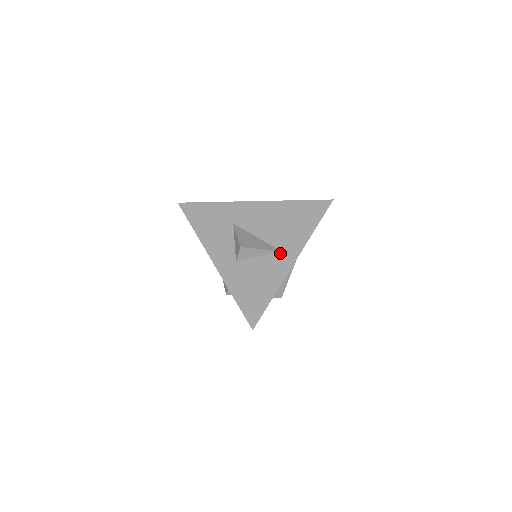
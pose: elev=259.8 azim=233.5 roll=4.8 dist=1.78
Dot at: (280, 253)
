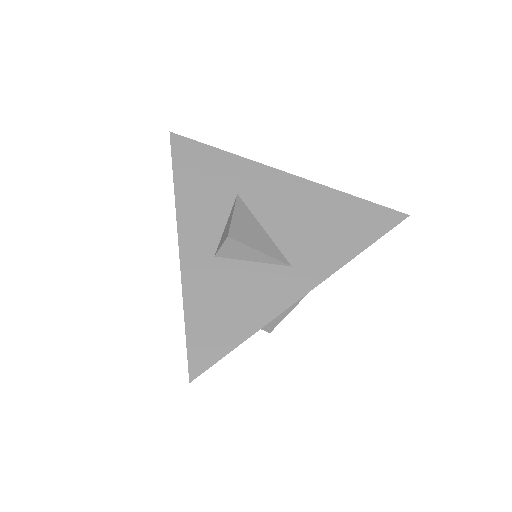
Dot at: (289, 269)
